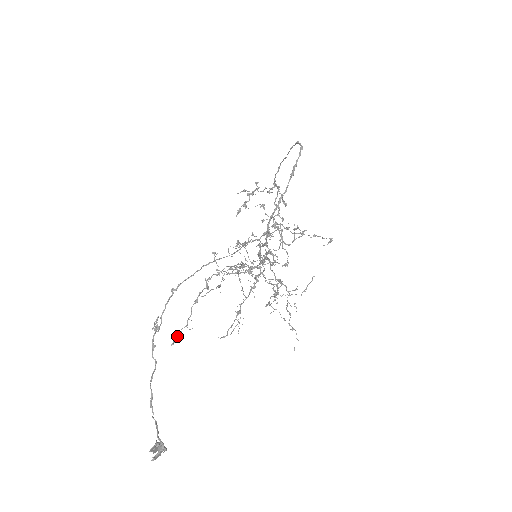
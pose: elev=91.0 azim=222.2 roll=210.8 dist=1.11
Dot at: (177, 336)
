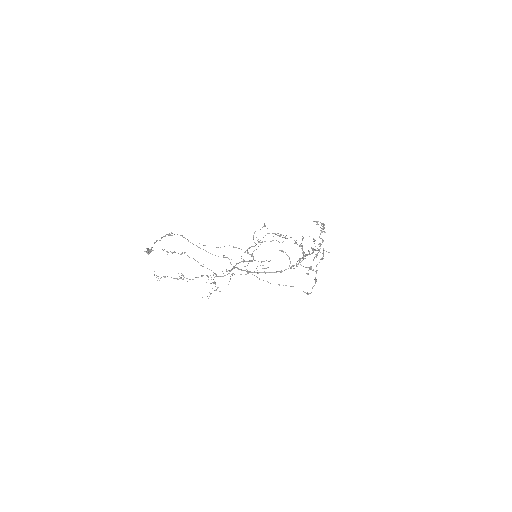
Dot at: occluded
